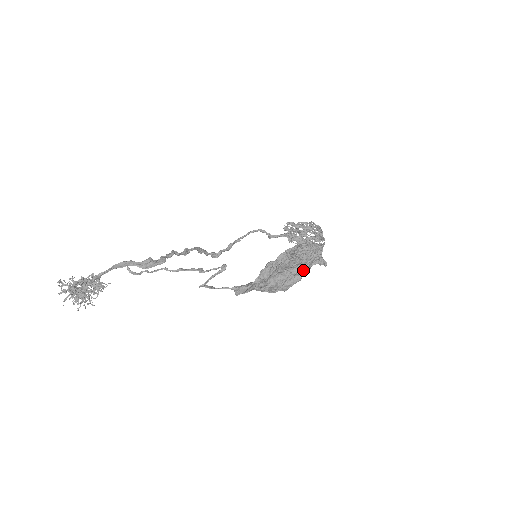
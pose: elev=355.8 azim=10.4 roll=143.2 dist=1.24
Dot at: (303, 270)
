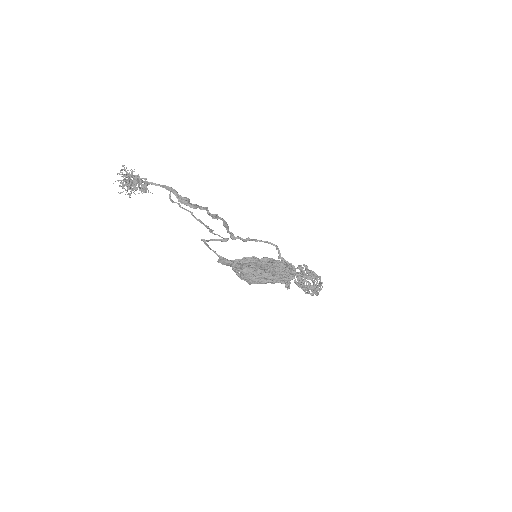
Dot at: (271, 279)
